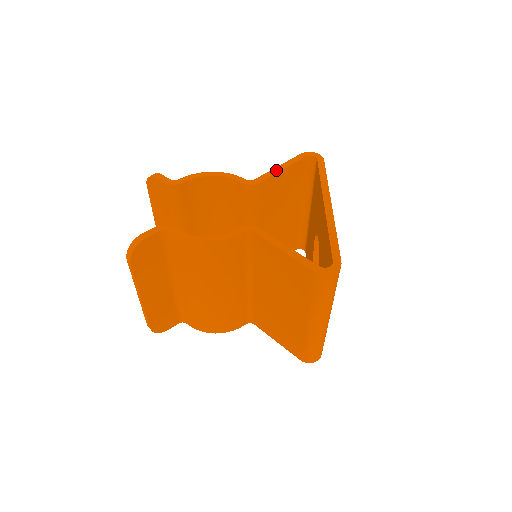
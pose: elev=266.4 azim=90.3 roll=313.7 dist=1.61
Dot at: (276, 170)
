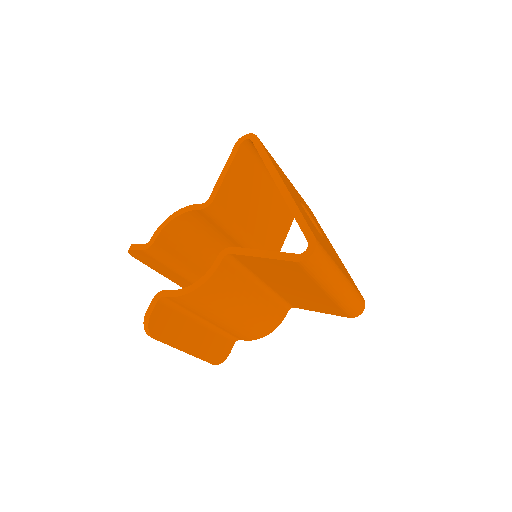
Dot at: (222, 177)
